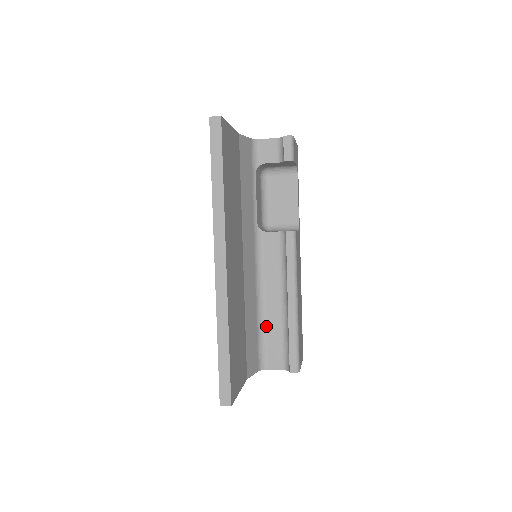
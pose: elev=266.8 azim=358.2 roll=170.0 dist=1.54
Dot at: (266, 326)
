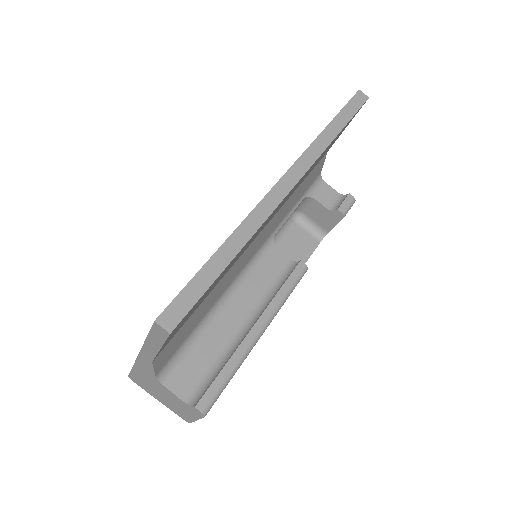
Dot at: (205, 334)
